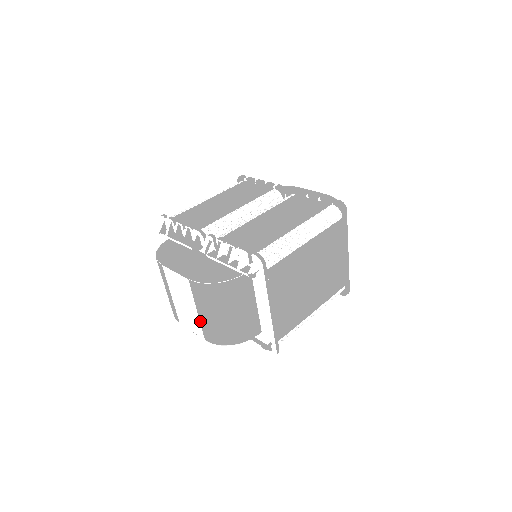
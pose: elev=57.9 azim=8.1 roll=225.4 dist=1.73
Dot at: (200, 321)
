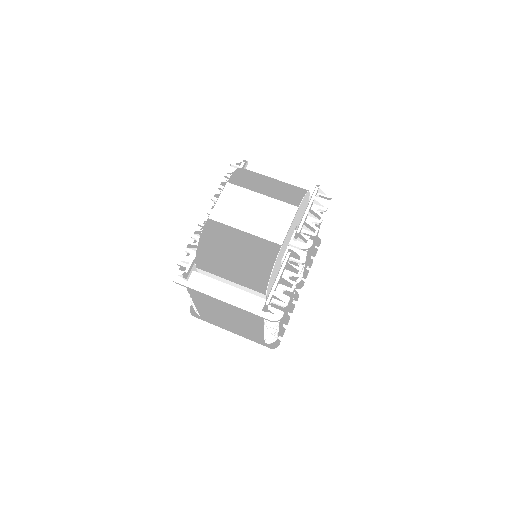
Dot at: (274, 198)
